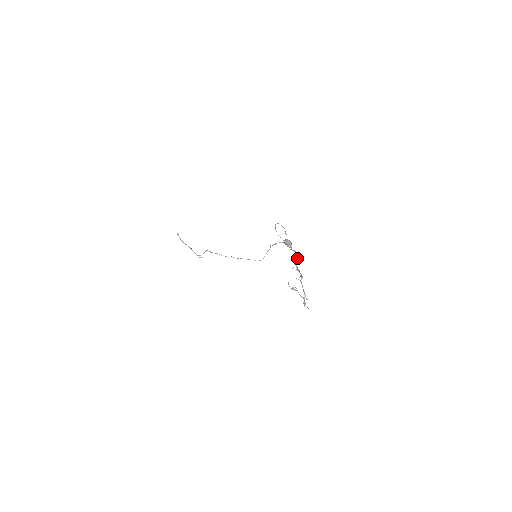
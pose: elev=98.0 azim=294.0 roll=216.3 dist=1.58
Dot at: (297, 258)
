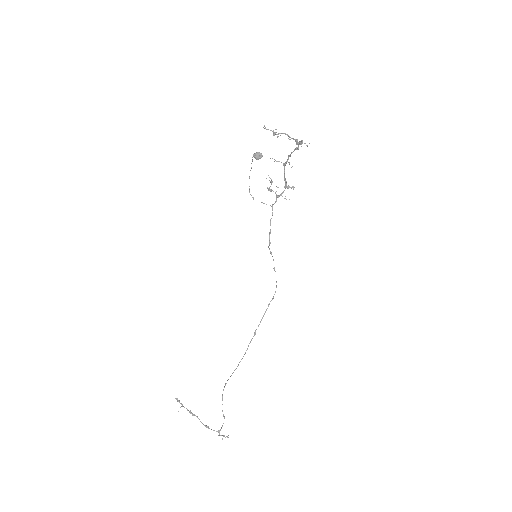
Dot at: (284, 180)
